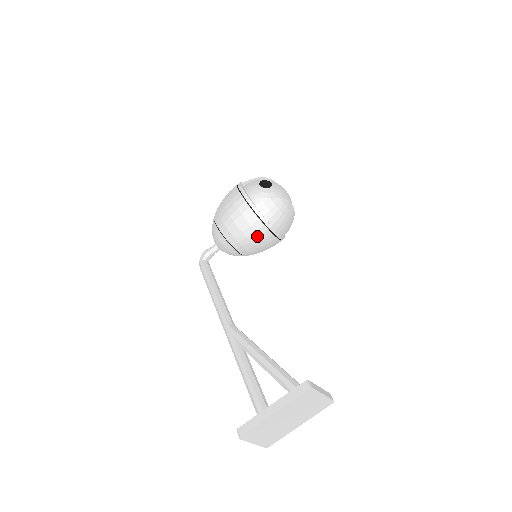
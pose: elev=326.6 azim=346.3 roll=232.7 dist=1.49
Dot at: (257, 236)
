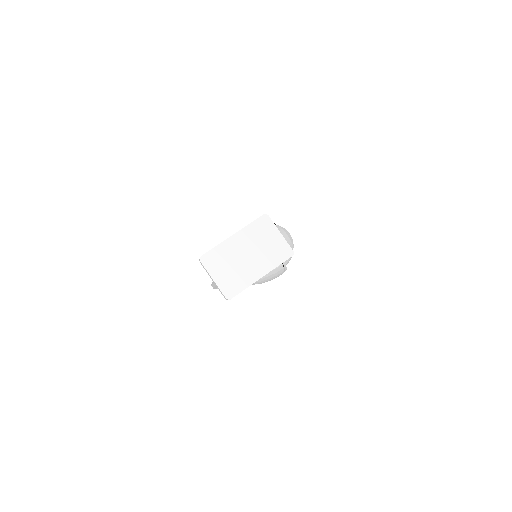
Dot at: occluded
